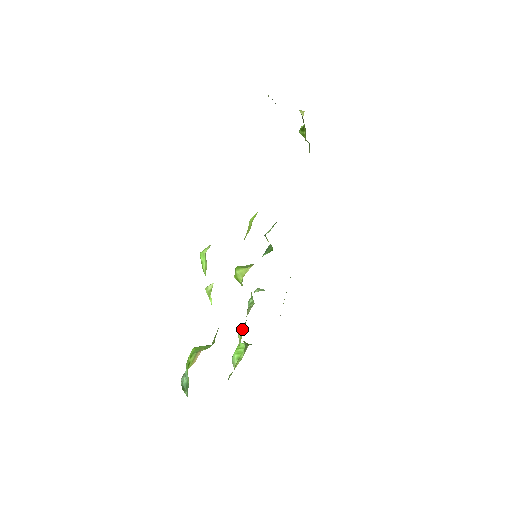
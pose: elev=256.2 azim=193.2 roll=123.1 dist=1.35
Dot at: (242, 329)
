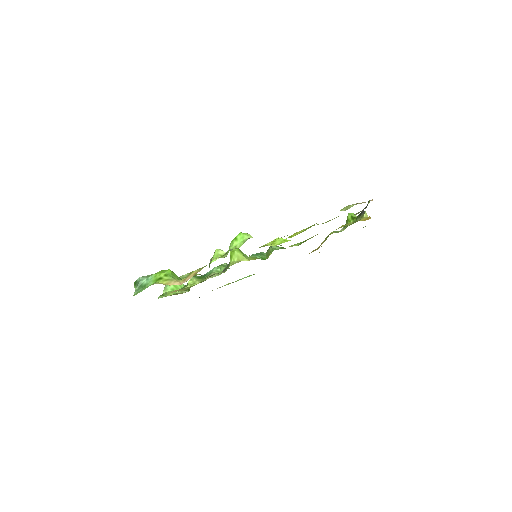
Dot at: (198, 280)
